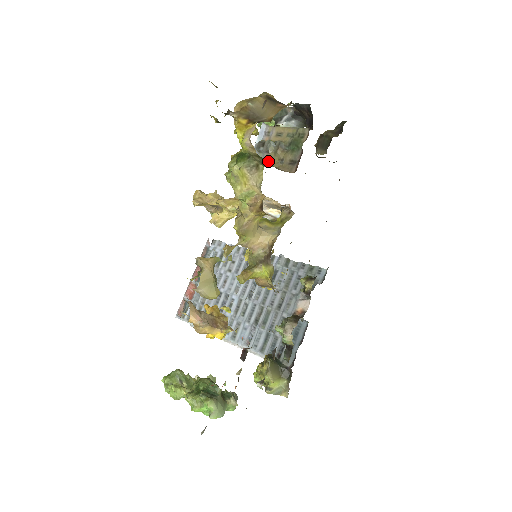
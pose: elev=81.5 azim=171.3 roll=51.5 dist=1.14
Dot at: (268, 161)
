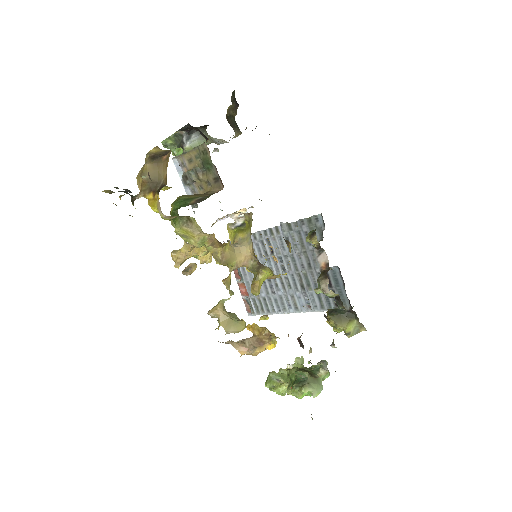
Dot at: (200, 188)
